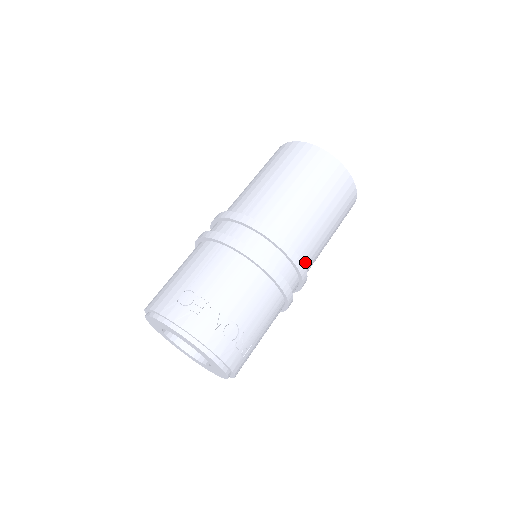
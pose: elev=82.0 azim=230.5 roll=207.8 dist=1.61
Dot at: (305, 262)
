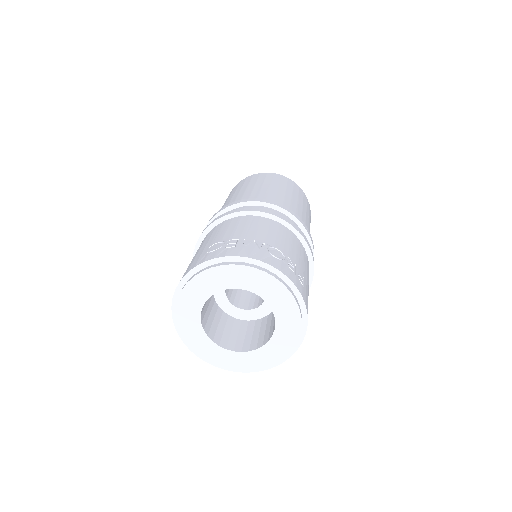
Dot at: occluded
